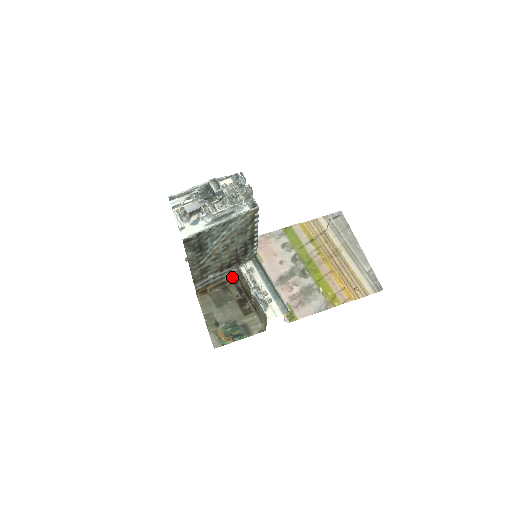
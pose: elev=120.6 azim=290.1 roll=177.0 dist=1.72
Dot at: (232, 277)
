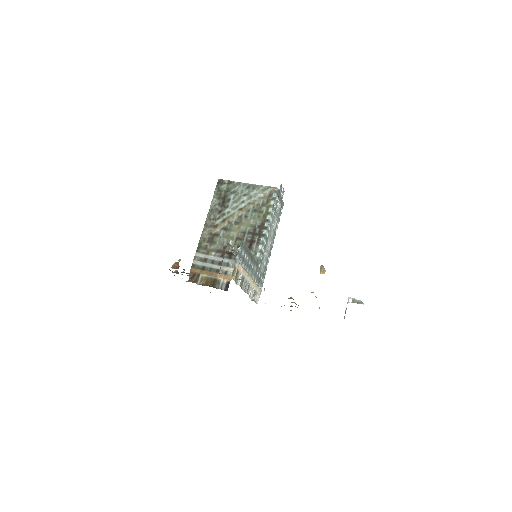
Dot at: (225, 282)
